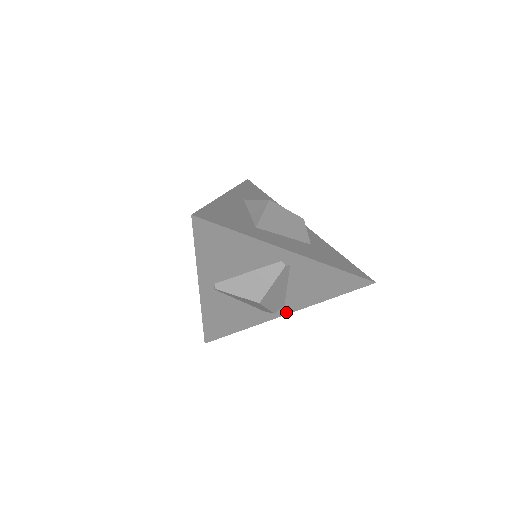
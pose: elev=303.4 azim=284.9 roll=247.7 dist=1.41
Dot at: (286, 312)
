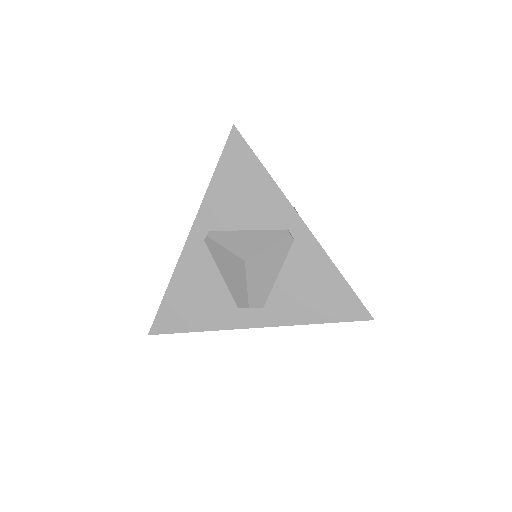
Dot at: (260, 323)
